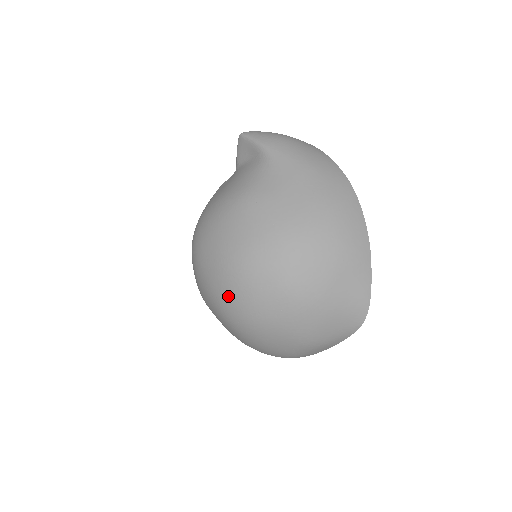
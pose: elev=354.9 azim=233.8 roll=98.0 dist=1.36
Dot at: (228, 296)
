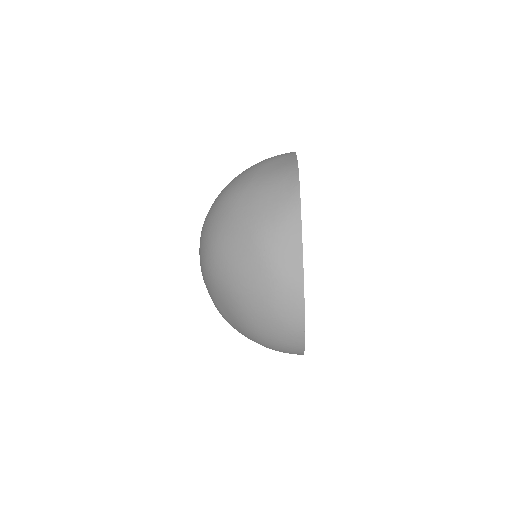
Dot at: (201, 248)
